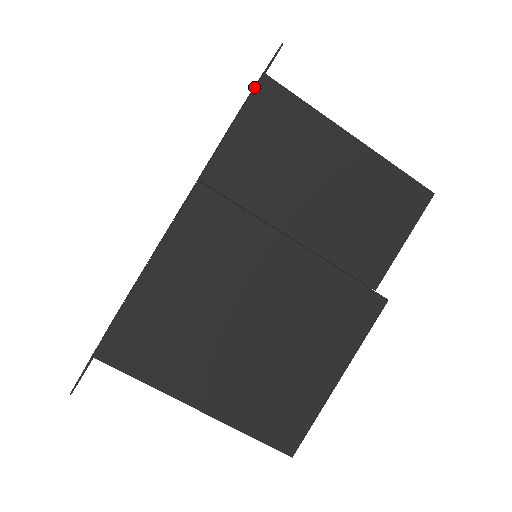
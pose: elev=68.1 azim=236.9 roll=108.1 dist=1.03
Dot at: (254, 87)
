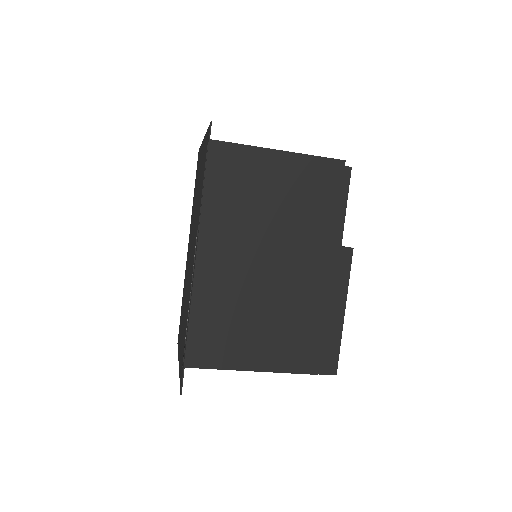
Dot at: (206, 157)
